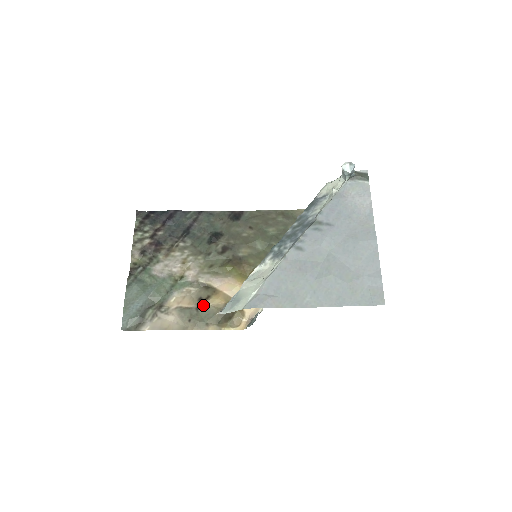
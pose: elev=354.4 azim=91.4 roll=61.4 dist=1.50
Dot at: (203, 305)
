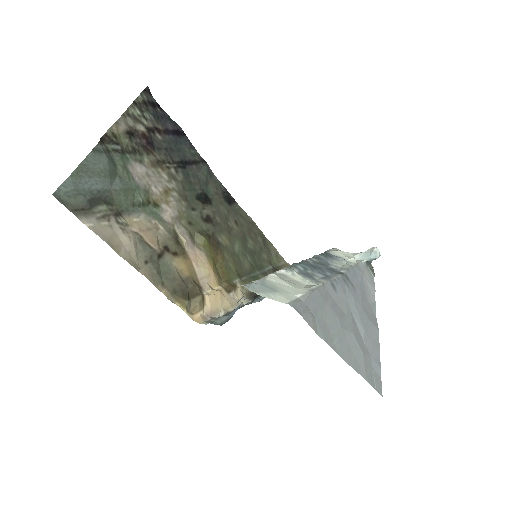
Dot at: (167, 257)
